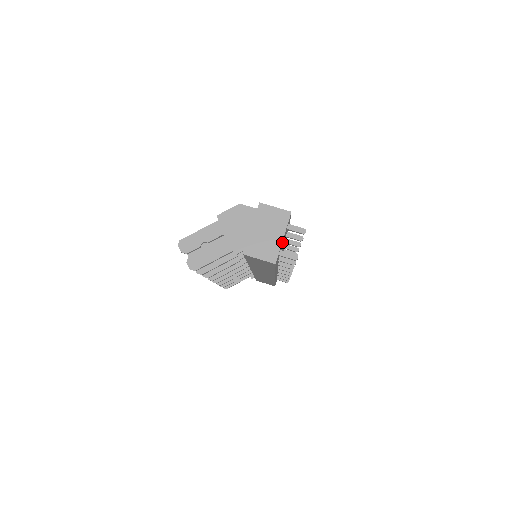
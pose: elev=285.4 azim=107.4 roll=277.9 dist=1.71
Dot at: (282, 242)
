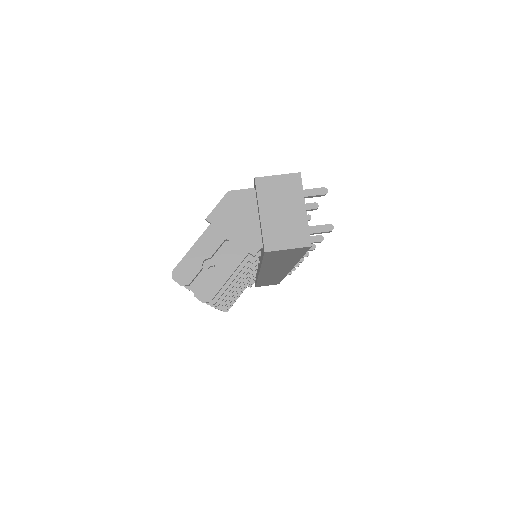
Dot at: occluded
